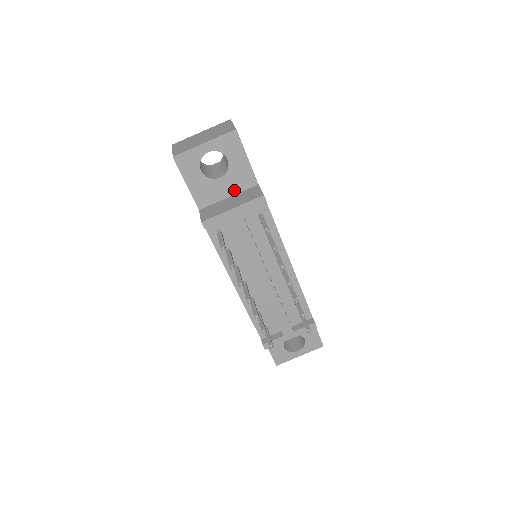
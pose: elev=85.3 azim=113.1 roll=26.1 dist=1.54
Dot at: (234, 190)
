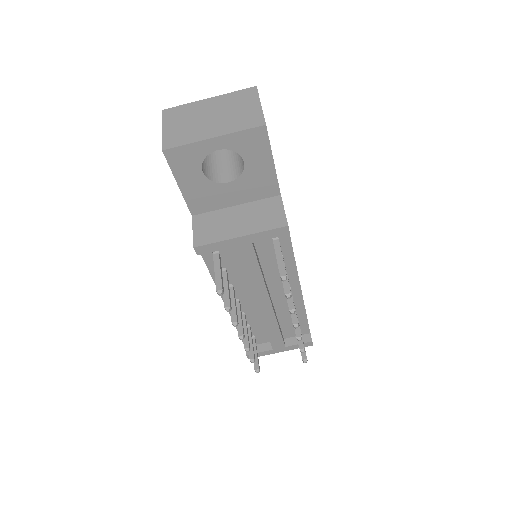
Dot at: (245, 198)
